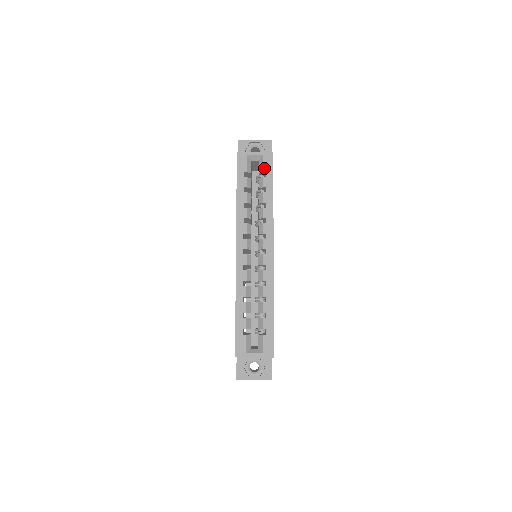
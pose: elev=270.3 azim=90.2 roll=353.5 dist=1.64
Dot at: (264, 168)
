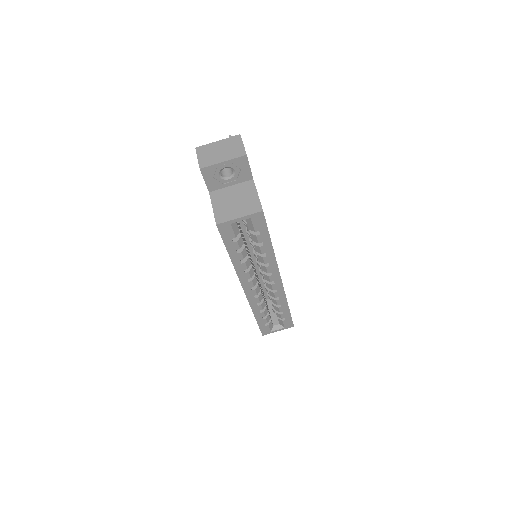
Dot at: (255, 228)
